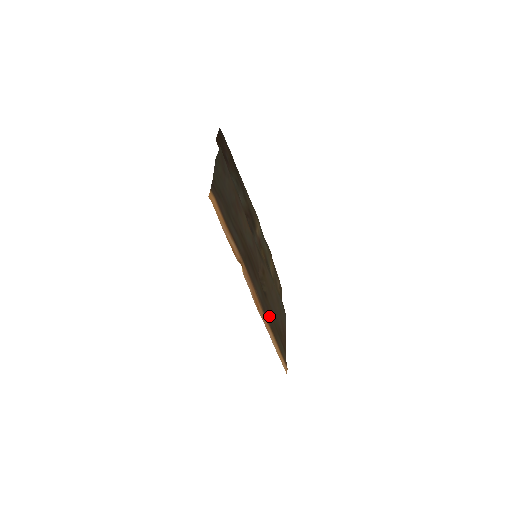
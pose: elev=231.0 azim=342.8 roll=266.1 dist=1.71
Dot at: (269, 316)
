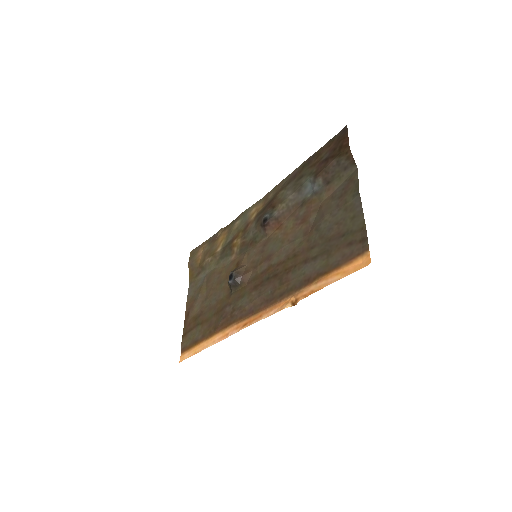
Dot at: (220, 314)
